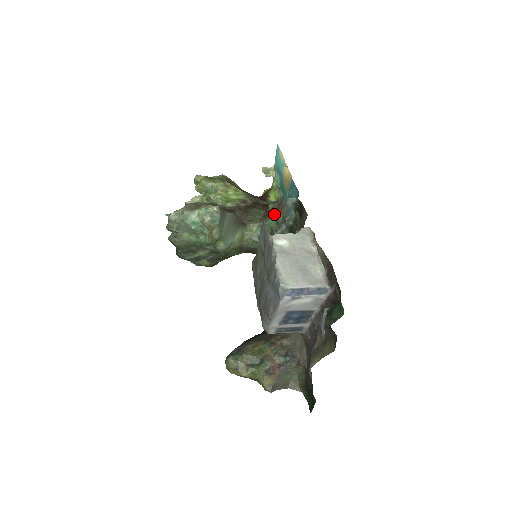
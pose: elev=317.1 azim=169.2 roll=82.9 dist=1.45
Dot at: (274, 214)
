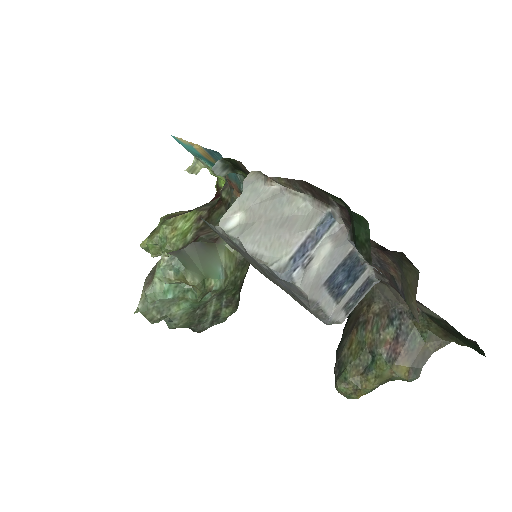
Dot at: (231, 198)
